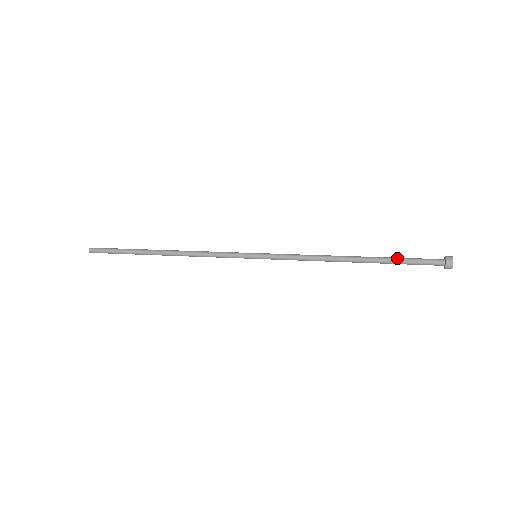
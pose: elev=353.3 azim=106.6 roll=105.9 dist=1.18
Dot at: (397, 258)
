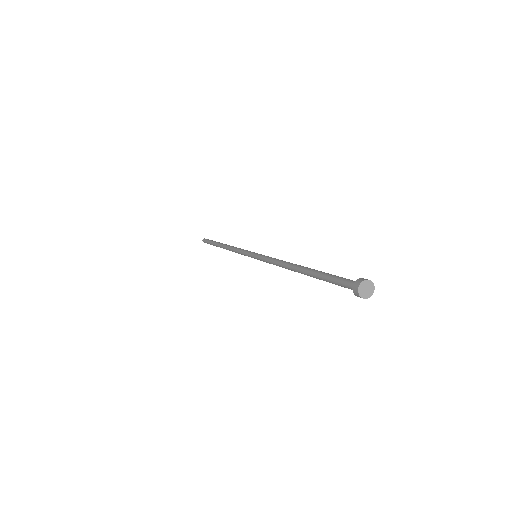
Dot at: (328, 273)
